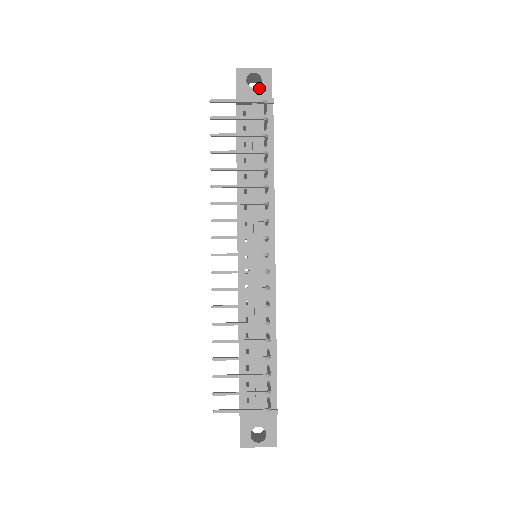
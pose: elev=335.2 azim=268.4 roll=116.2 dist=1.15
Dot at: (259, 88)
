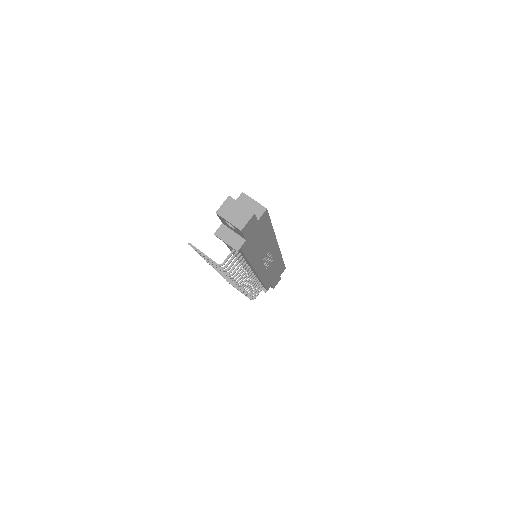
Dot at: (235, 230)
